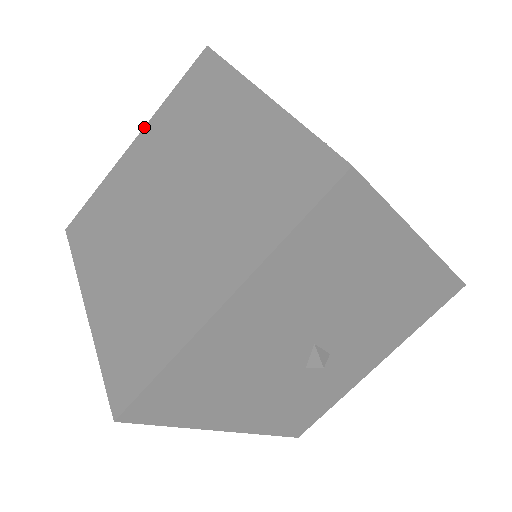
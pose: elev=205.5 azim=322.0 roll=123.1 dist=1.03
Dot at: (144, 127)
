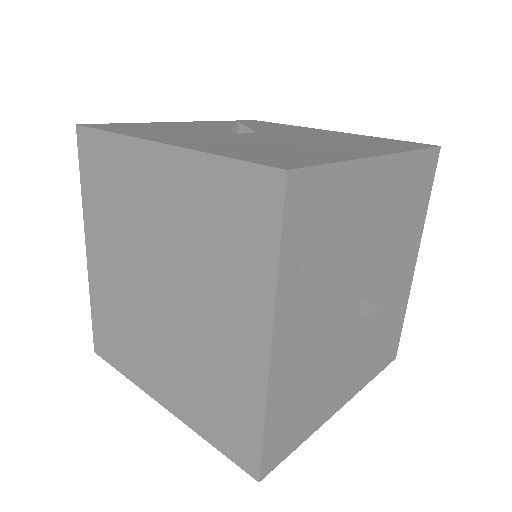
Dot at: (84, 230)
